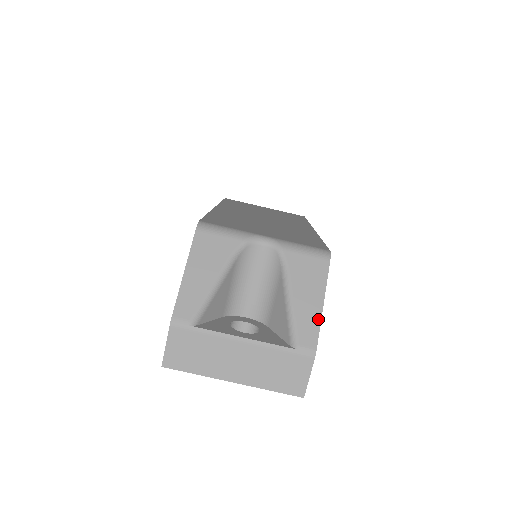
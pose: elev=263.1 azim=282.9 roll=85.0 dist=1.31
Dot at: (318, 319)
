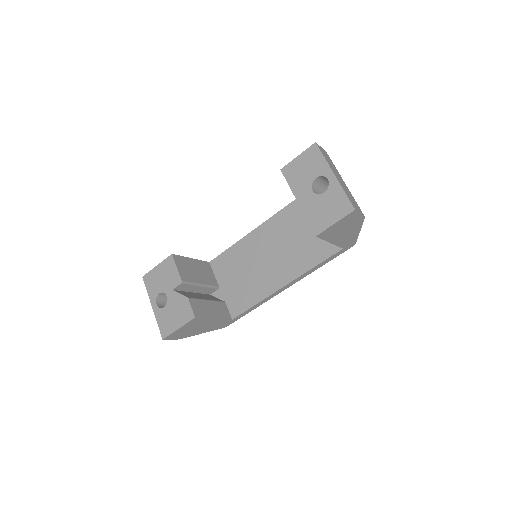
Dot at: (361, 225)
